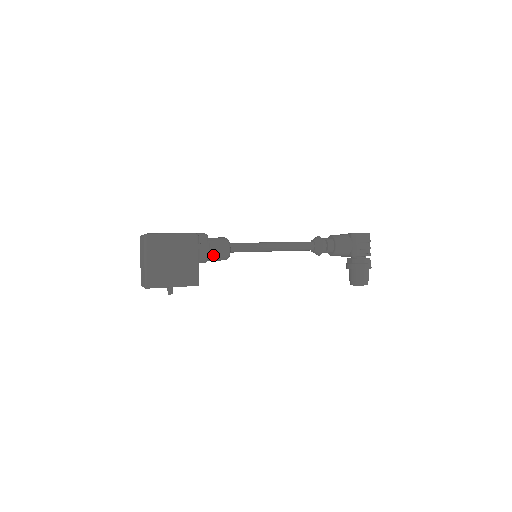
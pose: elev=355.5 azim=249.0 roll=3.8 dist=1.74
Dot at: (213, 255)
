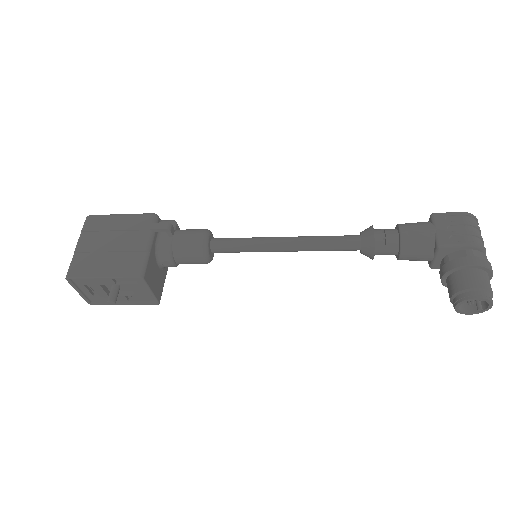
Dot at: (179, 245)
